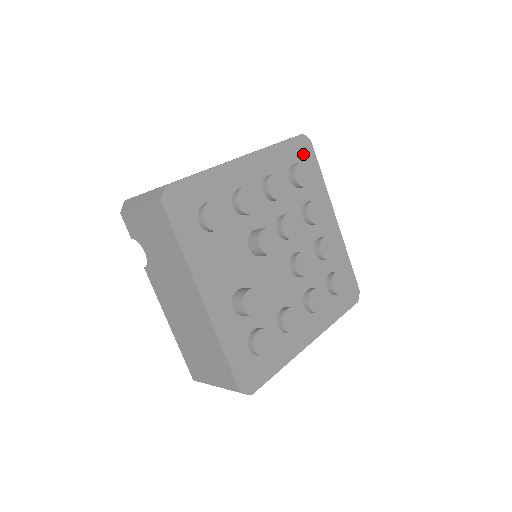
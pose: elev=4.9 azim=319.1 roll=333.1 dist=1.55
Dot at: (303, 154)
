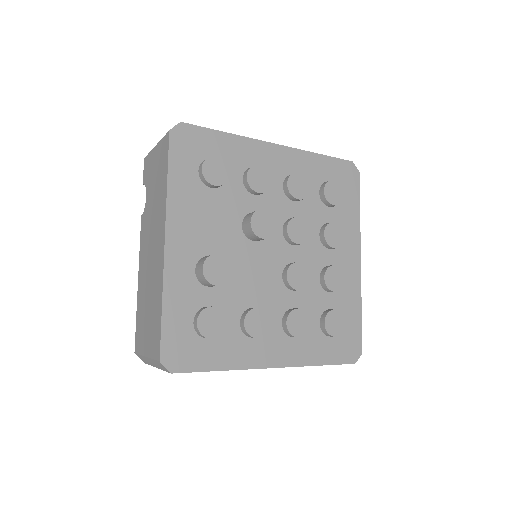
Dot at: (345, 179)
